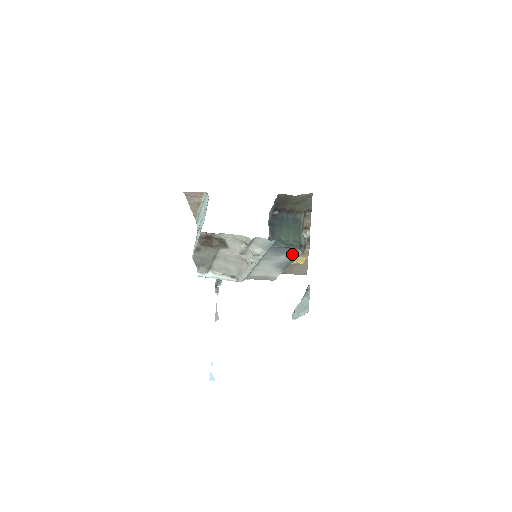
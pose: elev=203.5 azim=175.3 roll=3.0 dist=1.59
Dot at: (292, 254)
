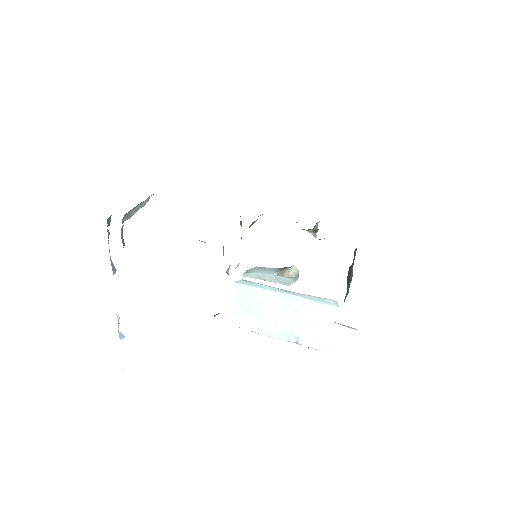
Dot at: occluded
